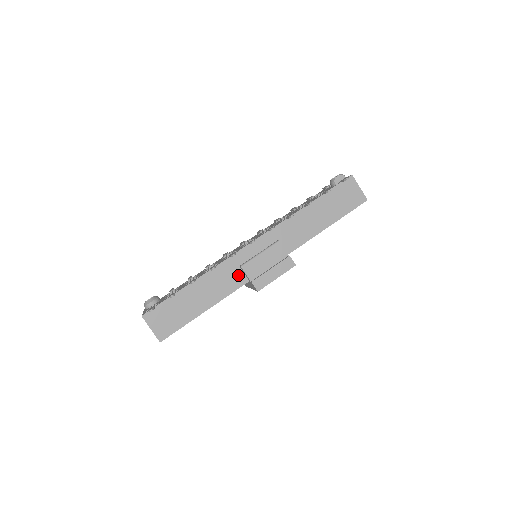
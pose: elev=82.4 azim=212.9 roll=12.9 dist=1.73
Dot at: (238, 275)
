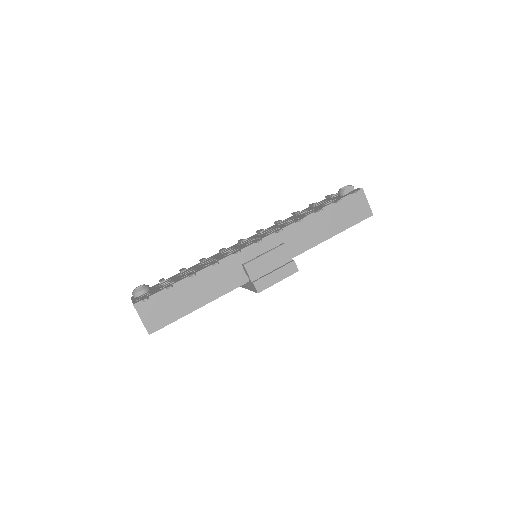
Dot at: (239, 274)
